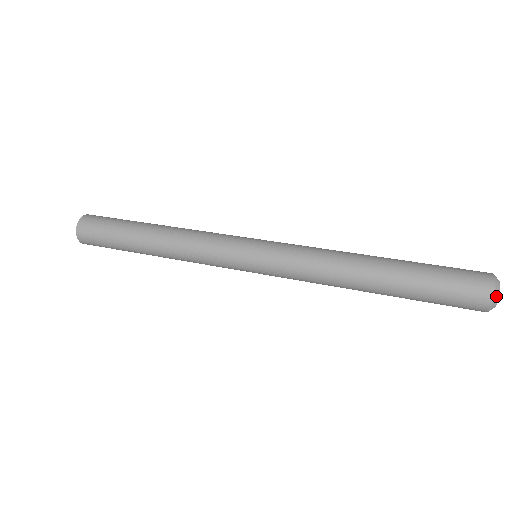
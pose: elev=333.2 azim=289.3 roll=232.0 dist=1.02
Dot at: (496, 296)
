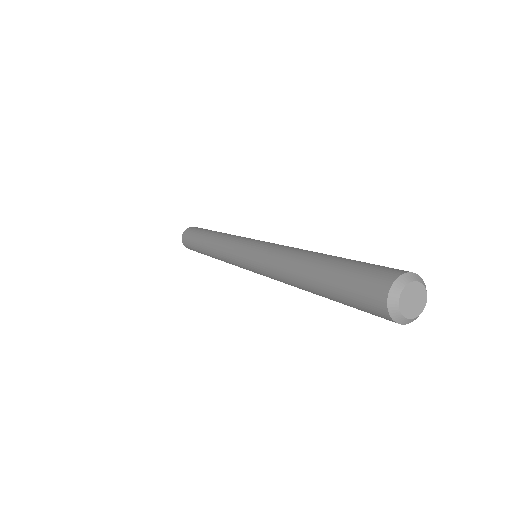
Dot at: (401, 282)
